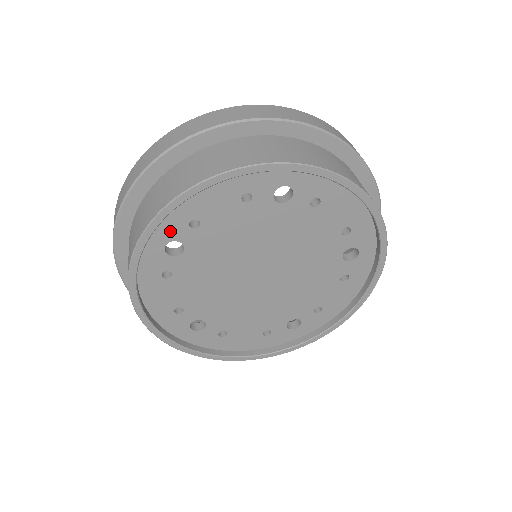
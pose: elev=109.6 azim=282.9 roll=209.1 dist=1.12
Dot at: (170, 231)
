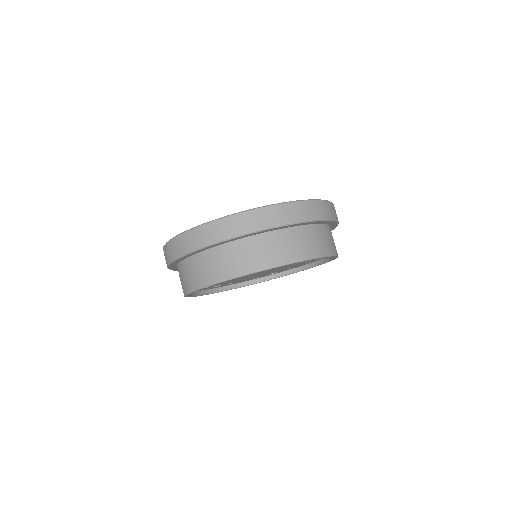
Dot at: occluded
